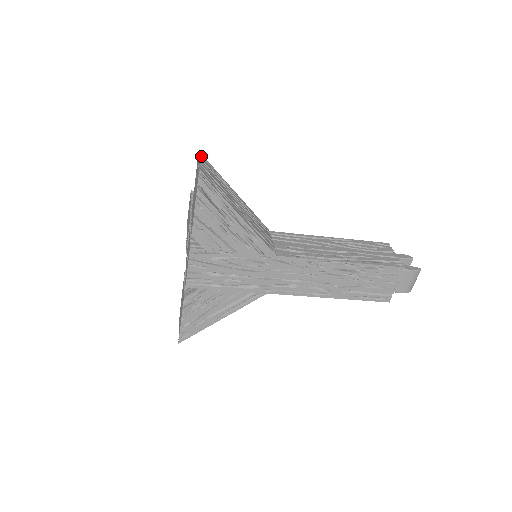
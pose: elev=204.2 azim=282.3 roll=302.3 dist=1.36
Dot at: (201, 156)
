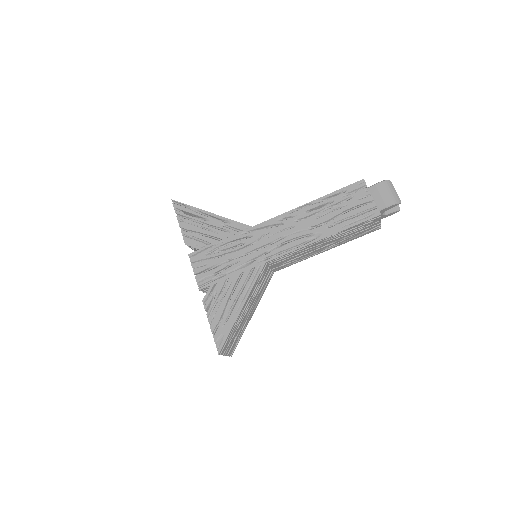
Dot at: occluded
